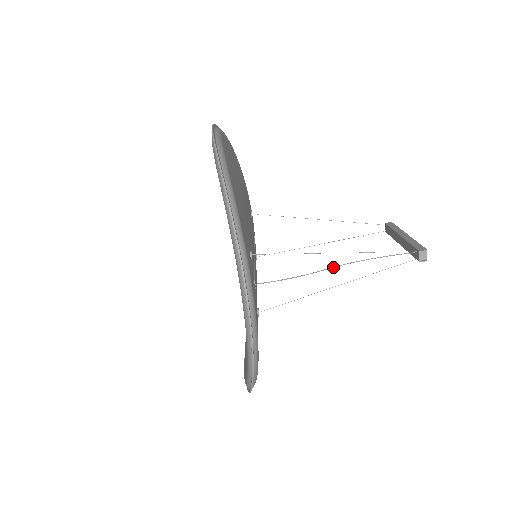
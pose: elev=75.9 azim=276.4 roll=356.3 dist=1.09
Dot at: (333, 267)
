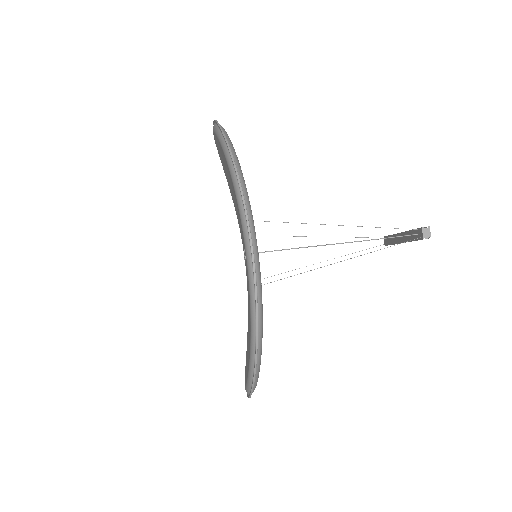
Dot at: (336, 243)
